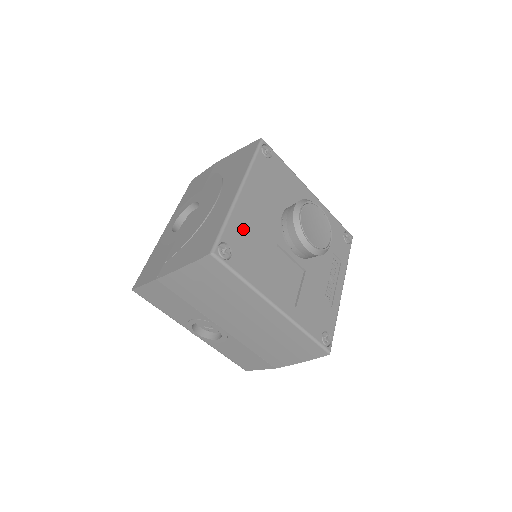
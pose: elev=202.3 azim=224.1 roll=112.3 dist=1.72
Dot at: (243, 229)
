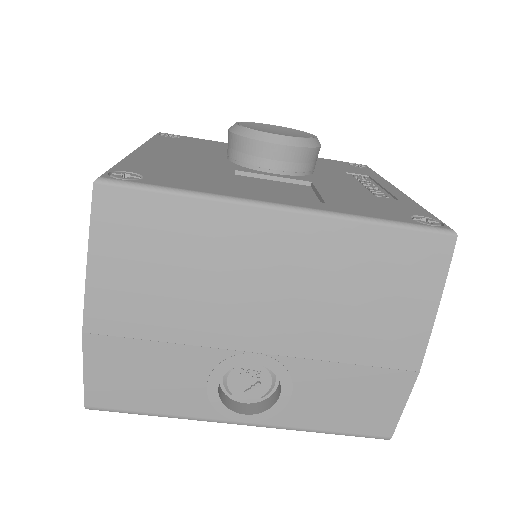
Dot at: (157, 165)
